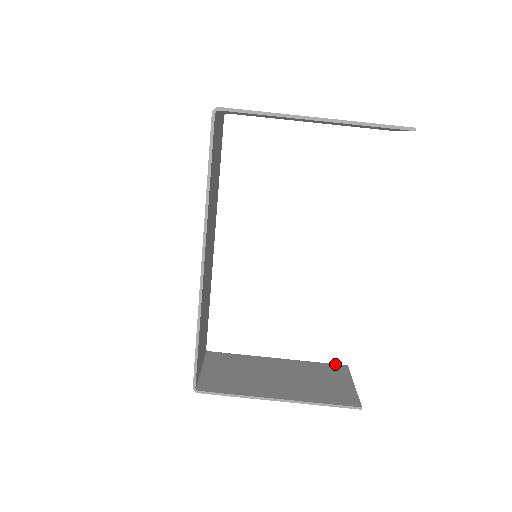
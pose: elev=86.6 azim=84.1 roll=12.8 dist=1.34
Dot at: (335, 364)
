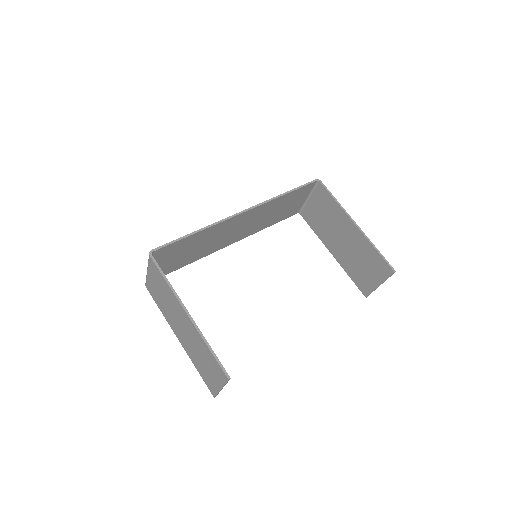
Dot at: occluded
